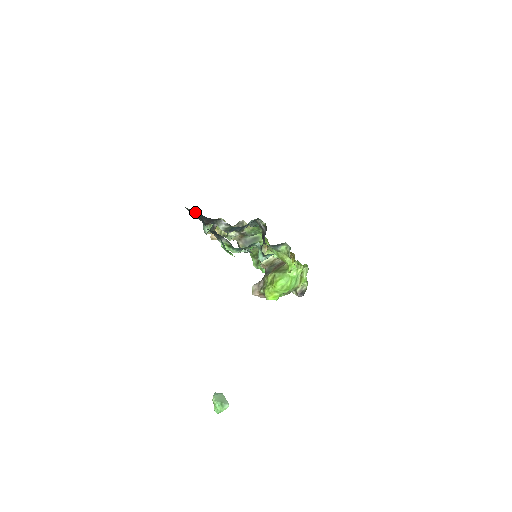
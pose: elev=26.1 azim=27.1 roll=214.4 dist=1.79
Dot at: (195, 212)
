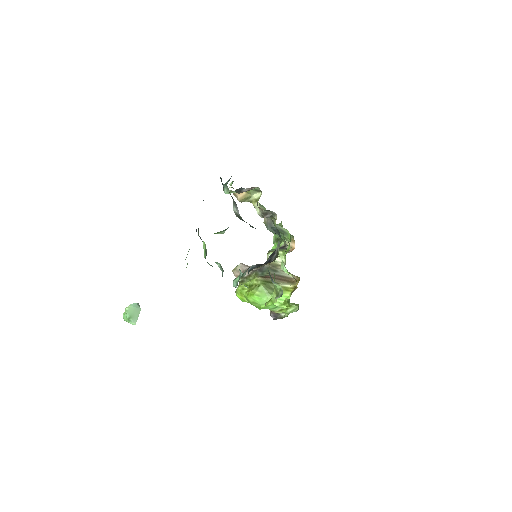
Dot at: occluded
